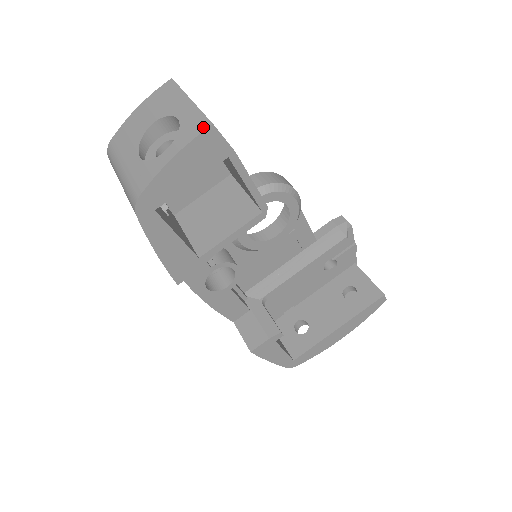
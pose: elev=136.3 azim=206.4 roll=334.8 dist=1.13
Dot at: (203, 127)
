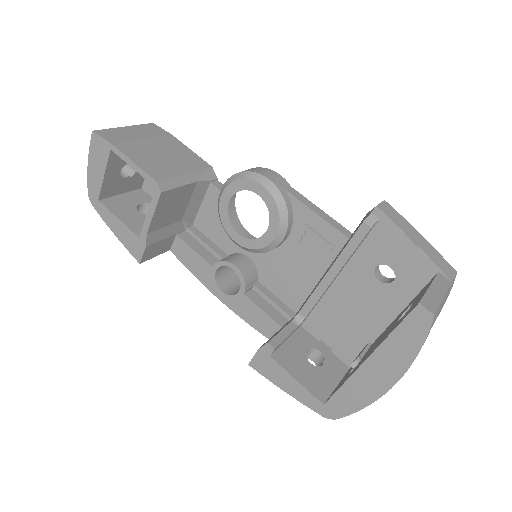
Dot at: (94, 136)
